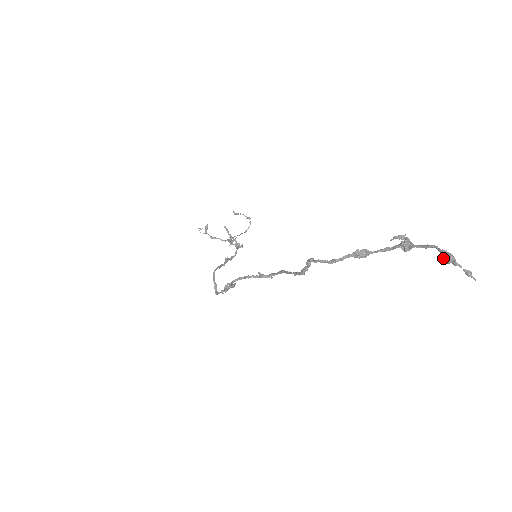
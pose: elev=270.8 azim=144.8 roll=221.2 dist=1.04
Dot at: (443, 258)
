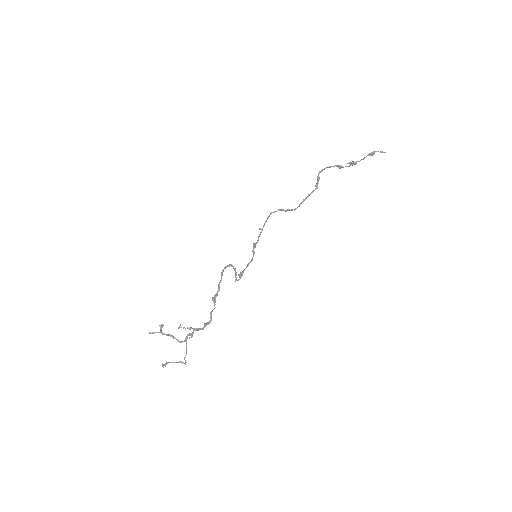
Dot at: (371, 152)
